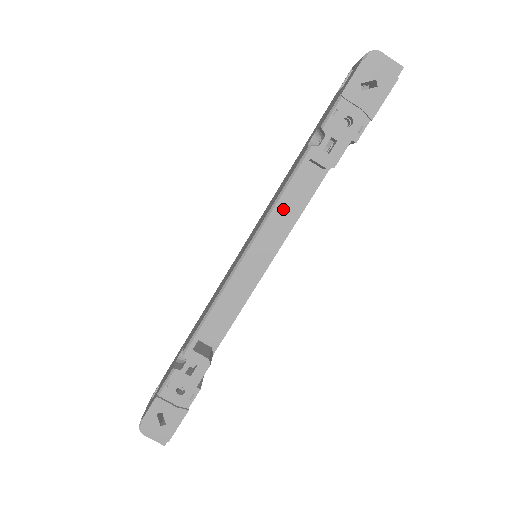
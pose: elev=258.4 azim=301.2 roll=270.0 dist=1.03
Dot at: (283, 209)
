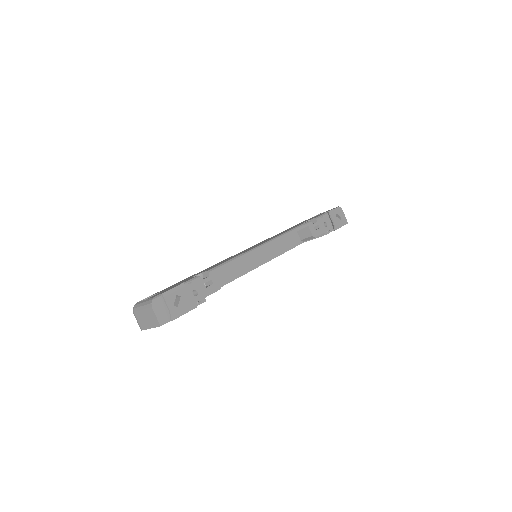
Dot at: (269, 248)
